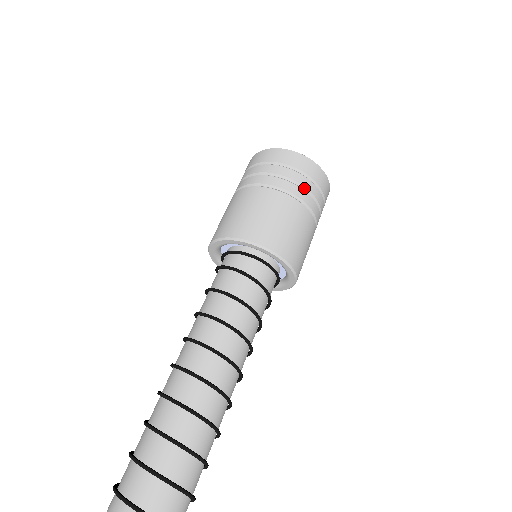
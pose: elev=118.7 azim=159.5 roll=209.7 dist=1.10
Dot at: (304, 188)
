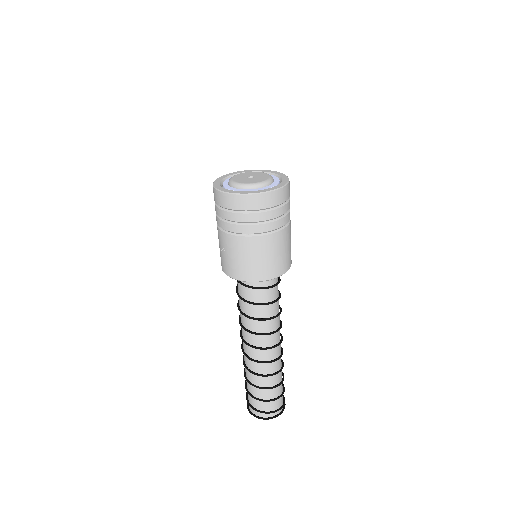
Dot at: occluded
